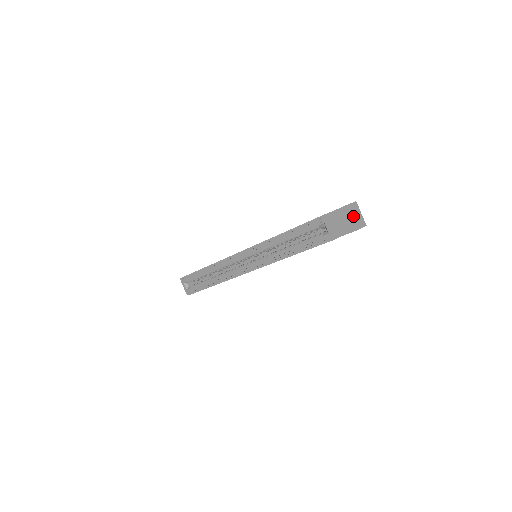
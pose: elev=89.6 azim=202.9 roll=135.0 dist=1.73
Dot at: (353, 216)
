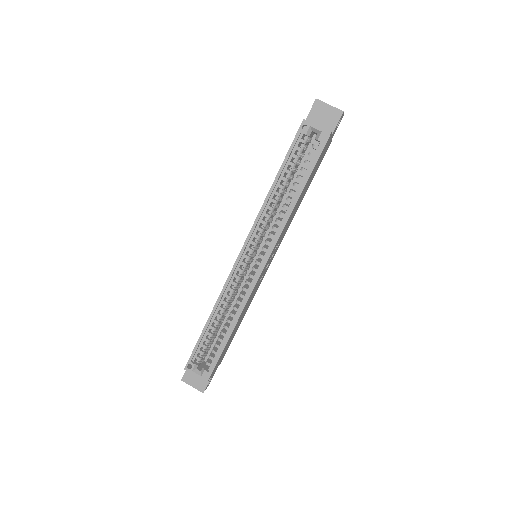
Dot at: (329, 105)
